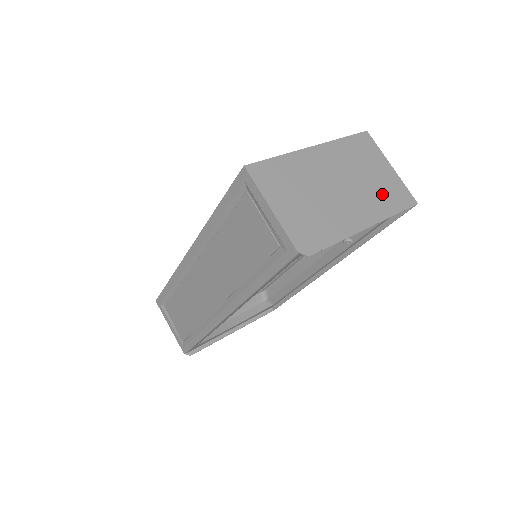
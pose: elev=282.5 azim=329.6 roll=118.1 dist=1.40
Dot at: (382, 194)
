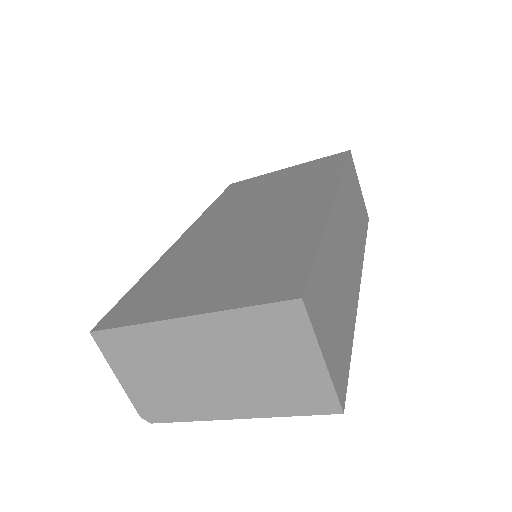
Dot at: (280, 391)
